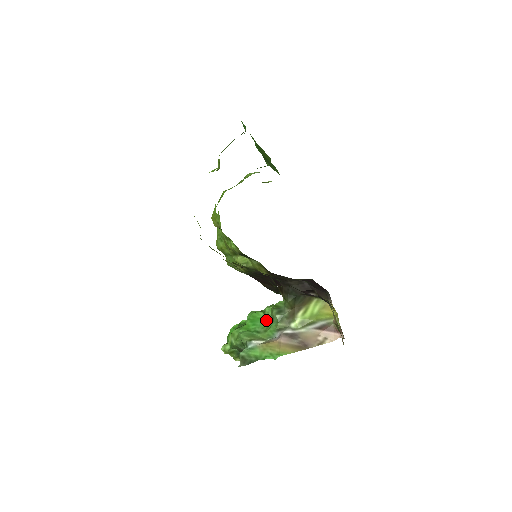
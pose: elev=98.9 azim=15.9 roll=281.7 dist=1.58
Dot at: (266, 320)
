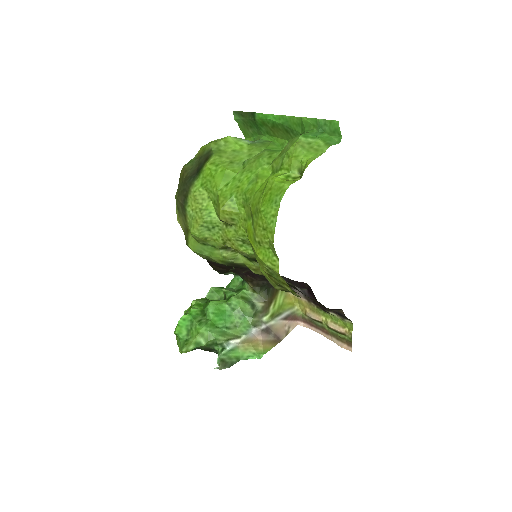
Dot at: (234, 313)
